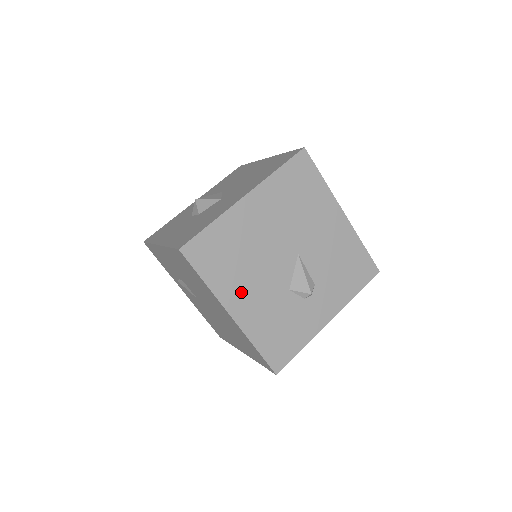
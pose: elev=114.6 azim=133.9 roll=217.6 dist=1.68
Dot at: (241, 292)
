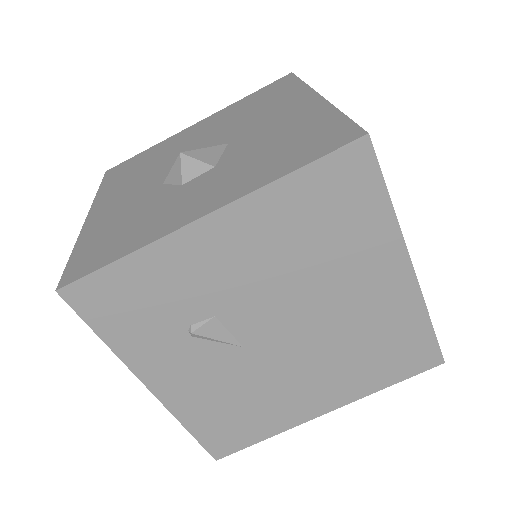
Dot at: occluded
